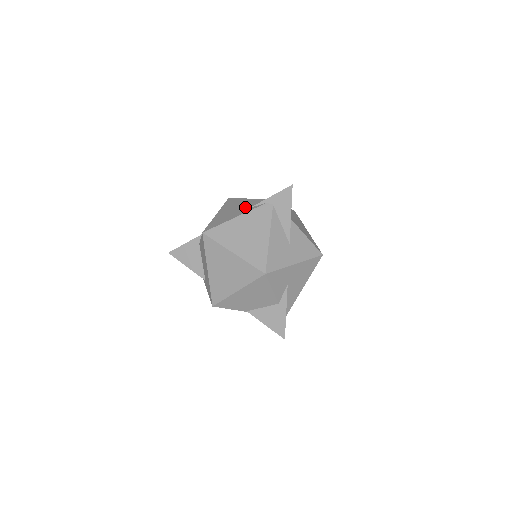
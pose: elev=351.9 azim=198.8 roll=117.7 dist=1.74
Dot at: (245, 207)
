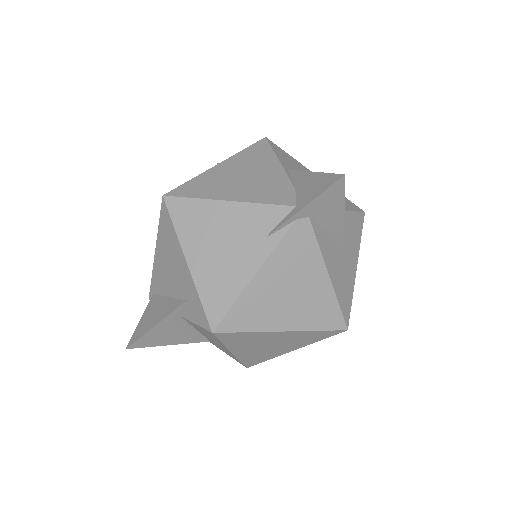
Dot at: (249, 237)
